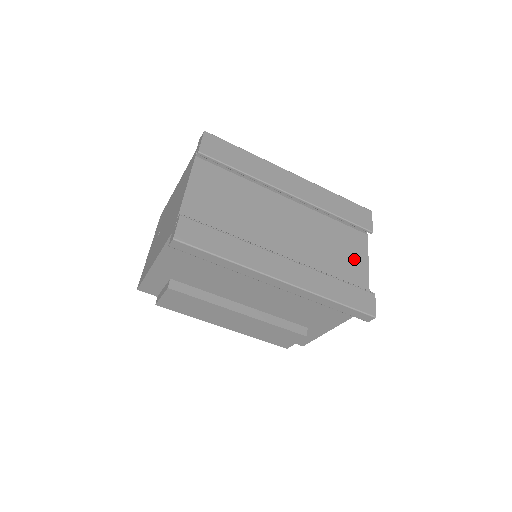
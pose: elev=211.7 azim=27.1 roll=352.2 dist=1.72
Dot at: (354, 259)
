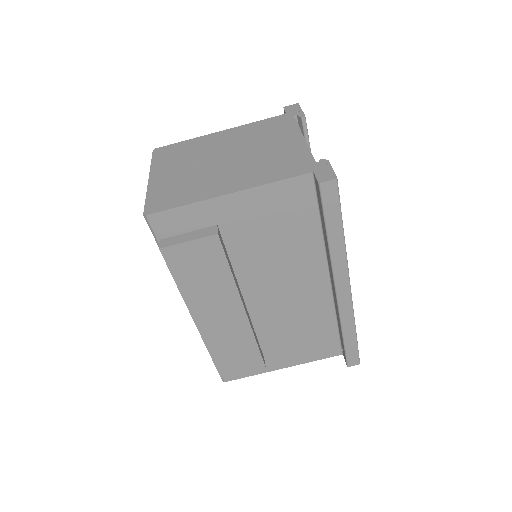
Dot at: occluded
